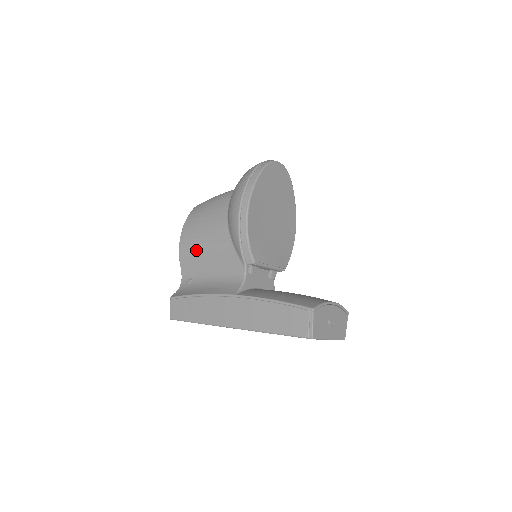
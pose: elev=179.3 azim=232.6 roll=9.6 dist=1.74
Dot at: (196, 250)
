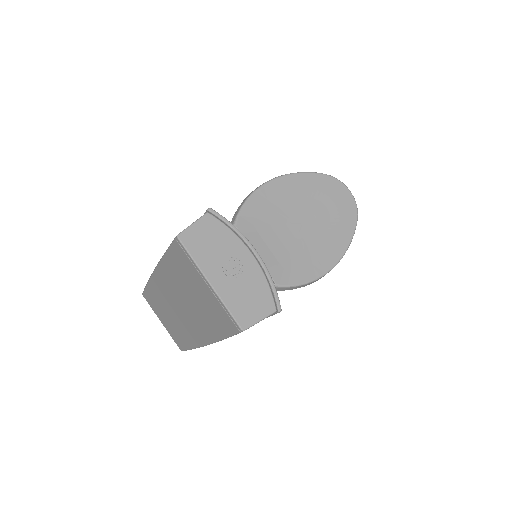
Dot at: occluded
